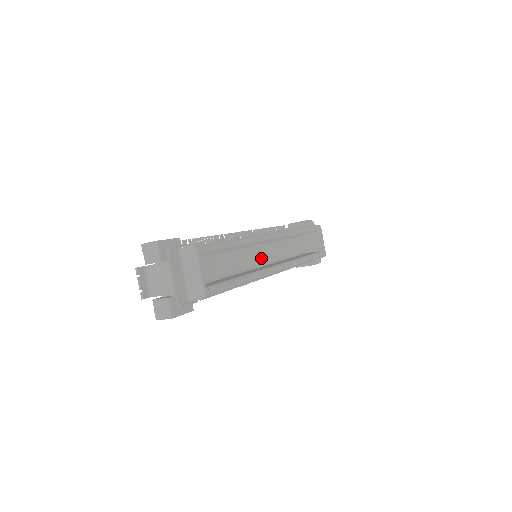
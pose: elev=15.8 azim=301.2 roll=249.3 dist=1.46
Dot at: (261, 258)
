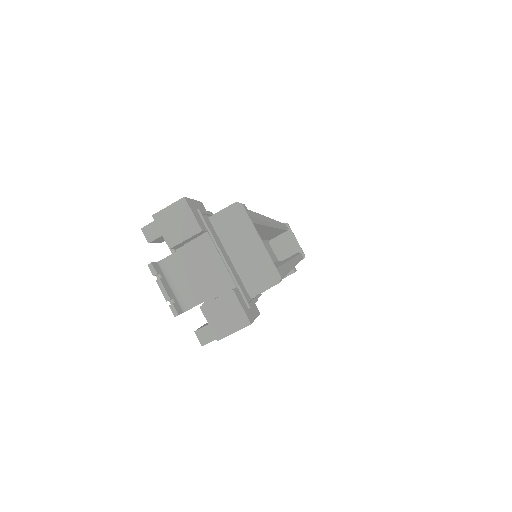
Dot at: occluded
